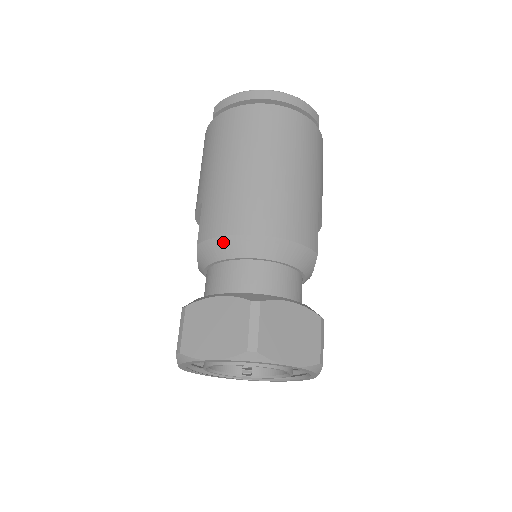
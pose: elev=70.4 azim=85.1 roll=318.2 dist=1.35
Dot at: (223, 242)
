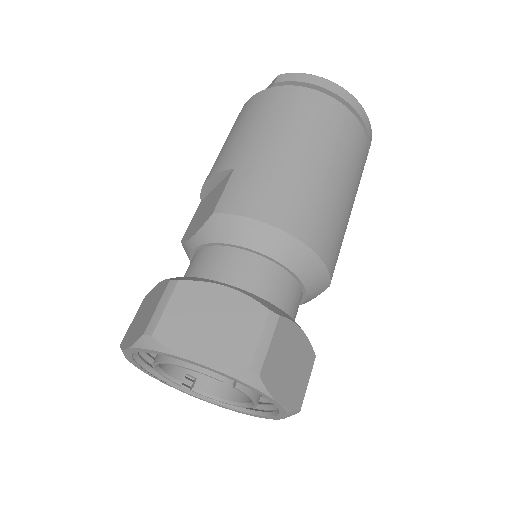
Dot at: (251, 226)
